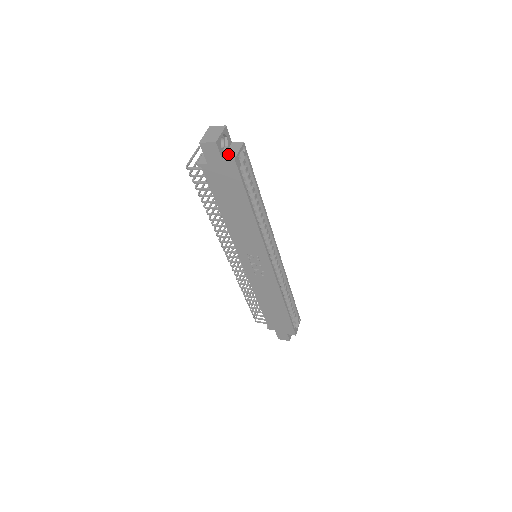
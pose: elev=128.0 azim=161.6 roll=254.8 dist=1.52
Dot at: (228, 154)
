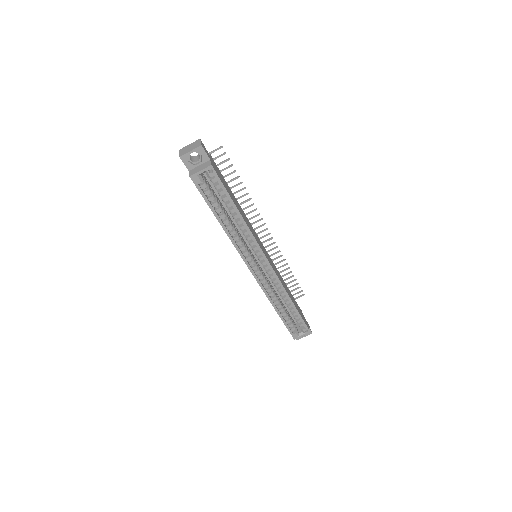
Dot at: (195, 169)
